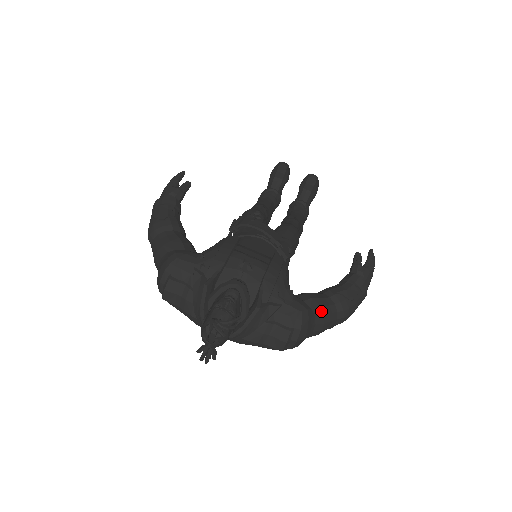
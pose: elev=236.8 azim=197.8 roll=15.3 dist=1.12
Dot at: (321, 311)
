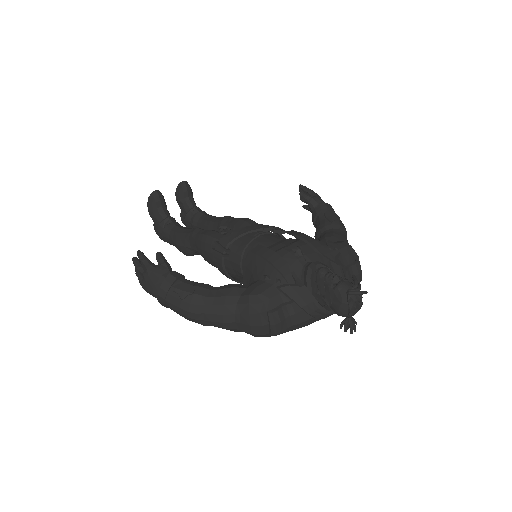
Dot at: (344, 239)
